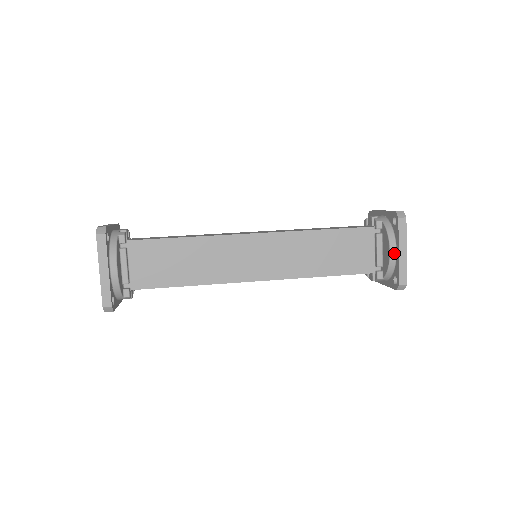
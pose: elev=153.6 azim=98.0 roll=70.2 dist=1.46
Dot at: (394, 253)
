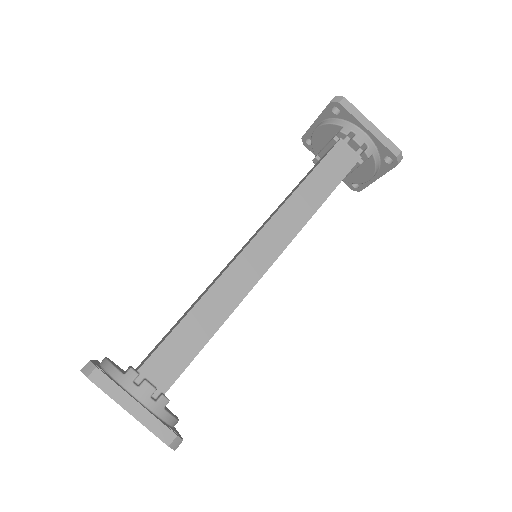
Dot at: occluded
